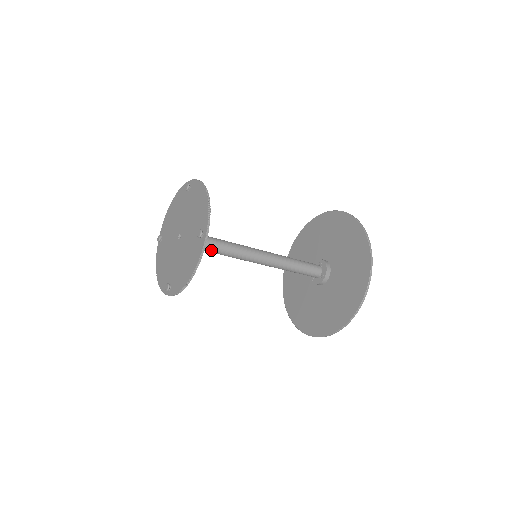
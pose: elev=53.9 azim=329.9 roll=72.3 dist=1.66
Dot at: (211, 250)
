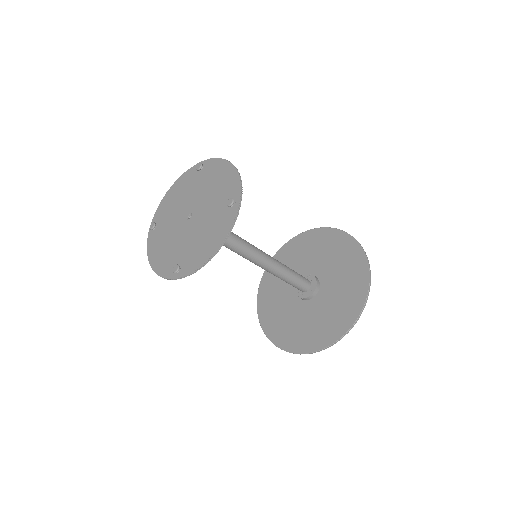
Dot at: occluded
